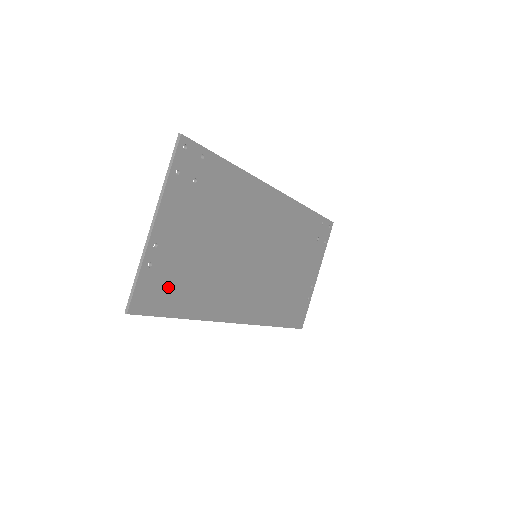
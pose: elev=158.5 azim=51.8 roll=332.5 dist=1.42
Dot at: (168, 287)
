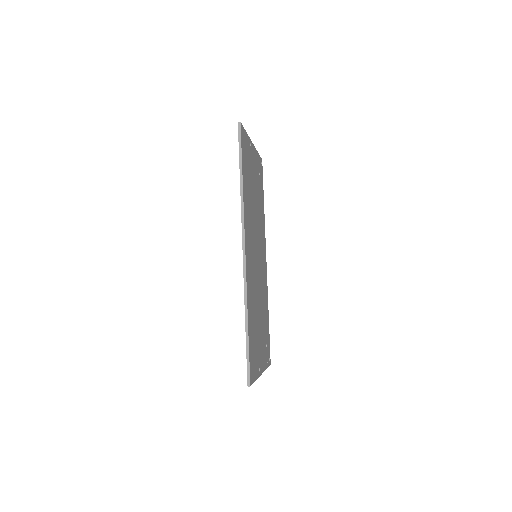
Dot at: (246, 158)
